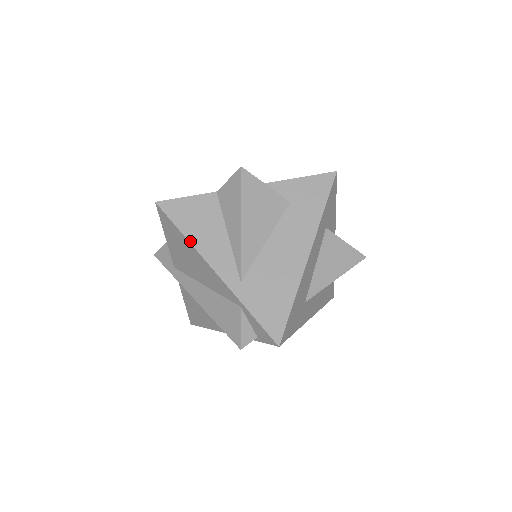
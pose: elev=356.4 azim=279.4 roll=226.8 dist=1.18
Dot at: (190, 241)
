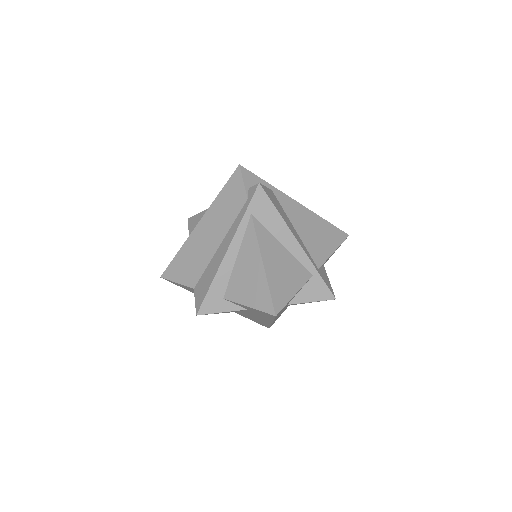
Dot at: occluded
